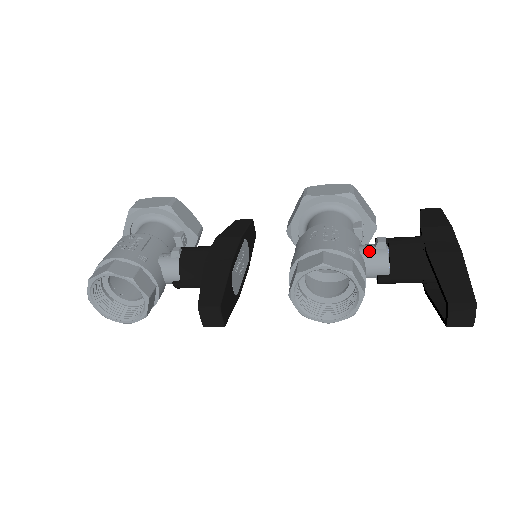
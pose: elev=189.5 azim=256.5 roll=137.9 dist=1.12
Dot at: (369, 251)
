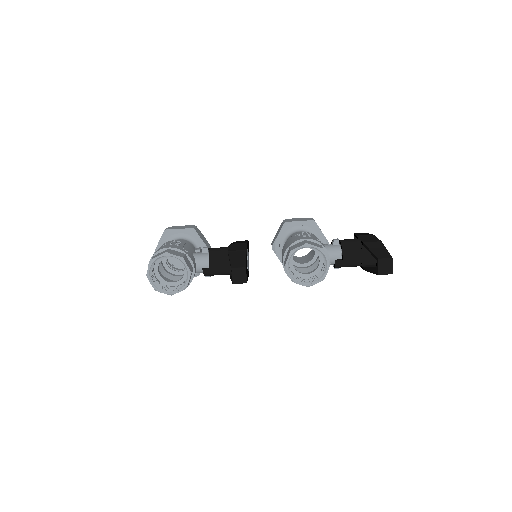
Dot at: (329, 246)
